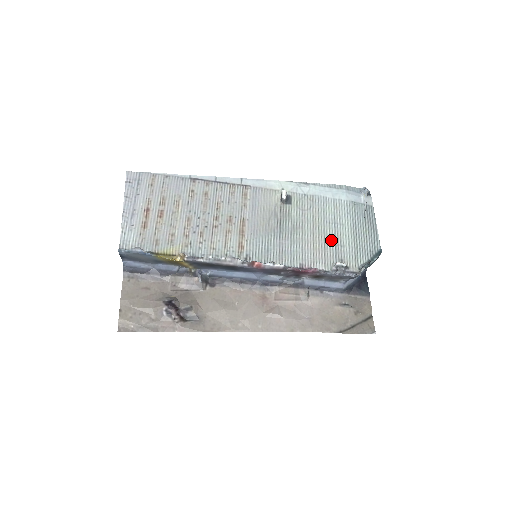
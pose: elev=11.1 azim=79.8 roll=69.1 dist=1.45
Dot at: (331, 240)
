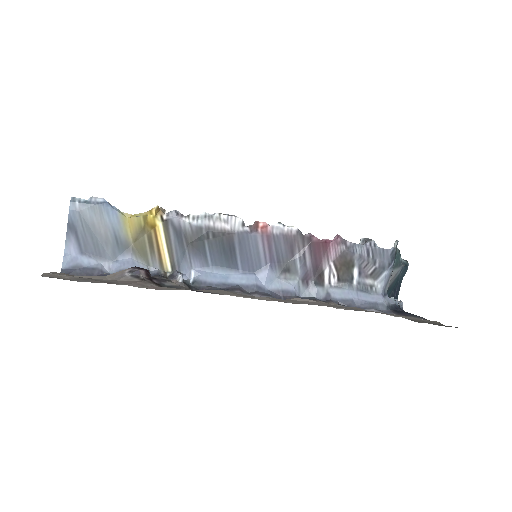
Dot at: occluded
